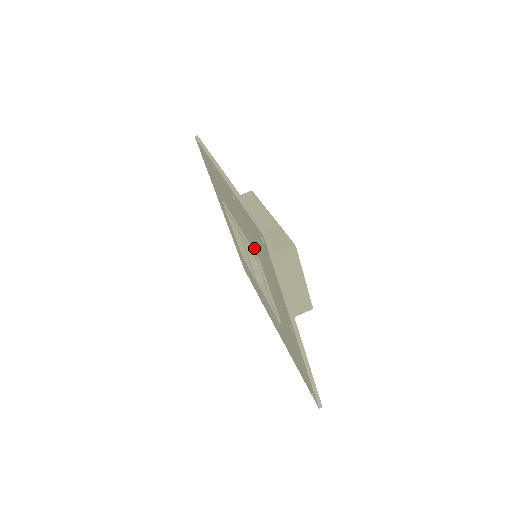
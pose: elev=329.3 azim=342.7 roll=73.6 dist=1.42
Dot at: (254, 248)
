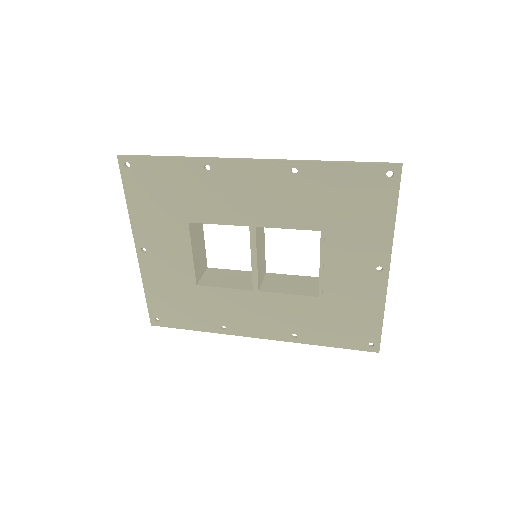
Dot at: (316, 217)
